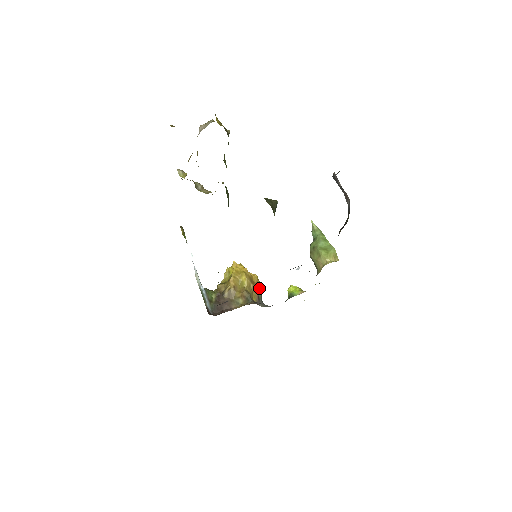
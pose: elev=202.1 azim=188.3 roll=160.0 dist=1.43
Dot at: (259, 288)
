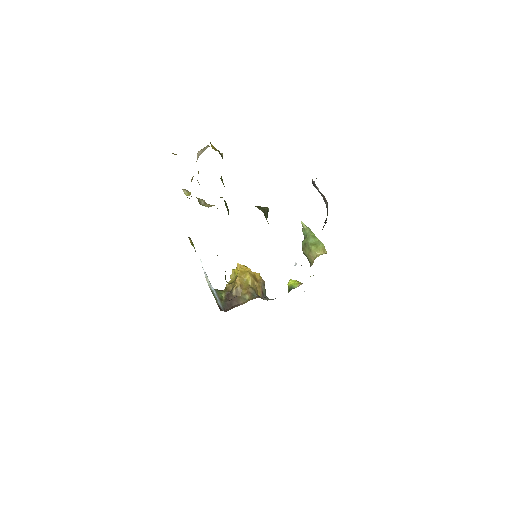
Dot at: (262, 284)
